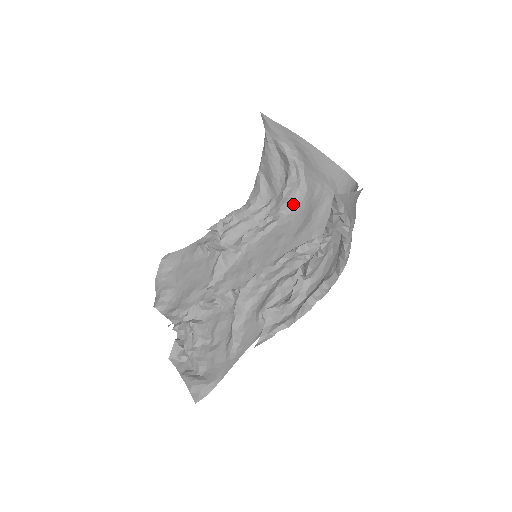
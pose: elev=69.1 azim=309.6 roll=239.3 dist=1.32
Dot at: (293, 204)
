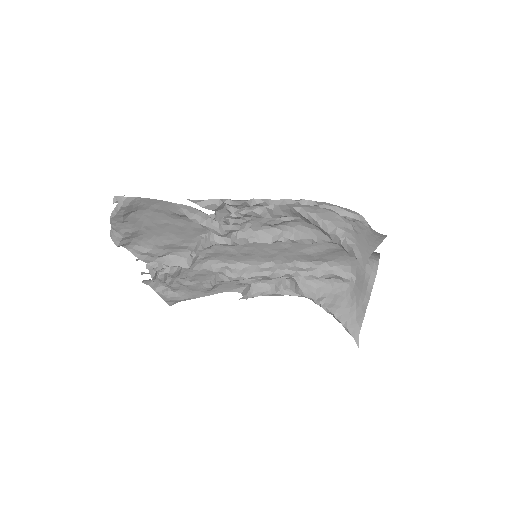
Dot at: occluded
